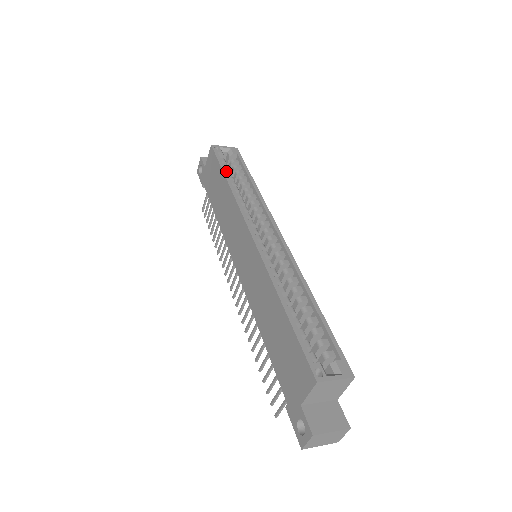
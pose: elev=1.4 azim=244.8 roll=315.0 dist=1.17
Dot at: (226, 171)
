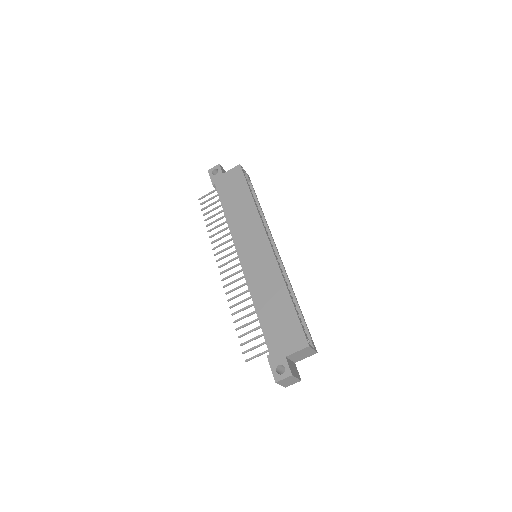
Dot at: occluded
